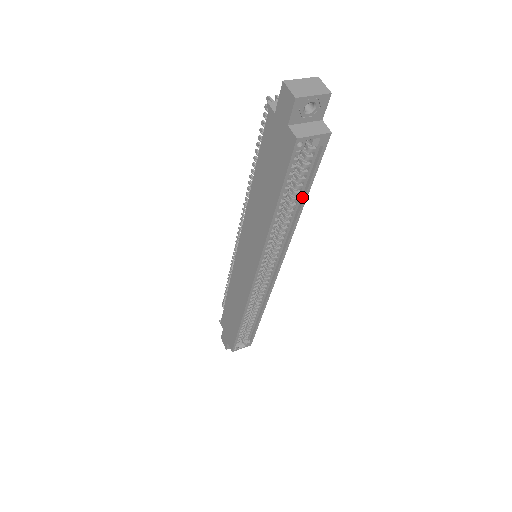
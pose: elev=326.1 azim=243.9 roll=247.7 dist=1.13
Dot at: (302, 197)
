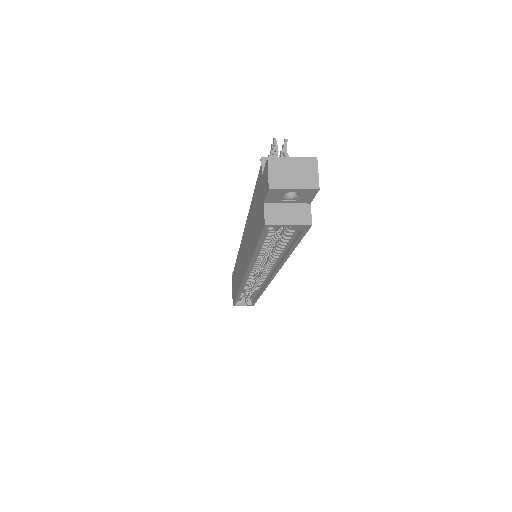
Dot at: (287, 250)
